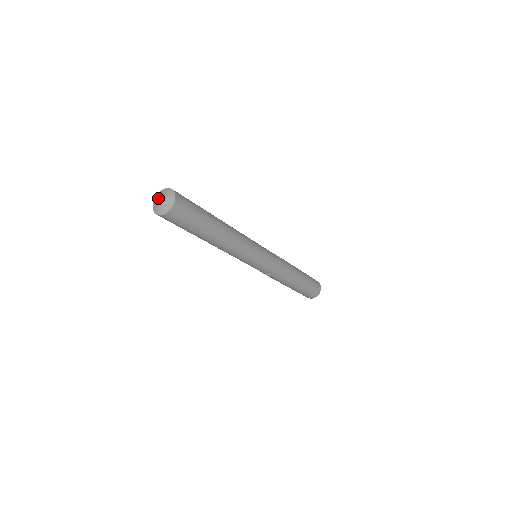
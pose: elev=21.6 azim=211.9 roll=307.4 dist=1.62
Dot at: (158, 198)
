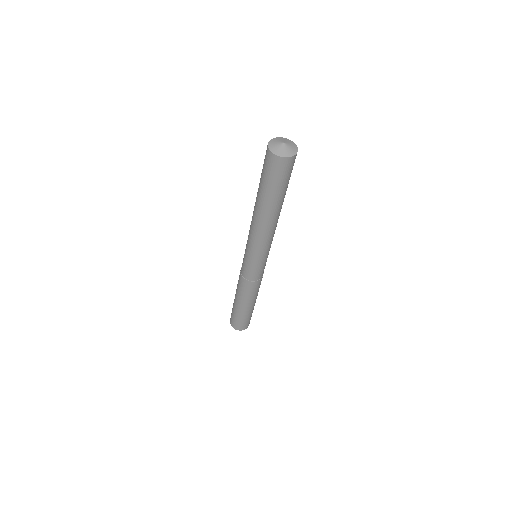
Dot at: (280, 141)
